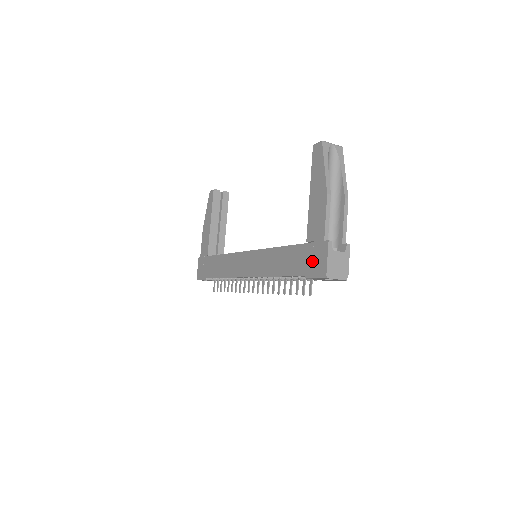
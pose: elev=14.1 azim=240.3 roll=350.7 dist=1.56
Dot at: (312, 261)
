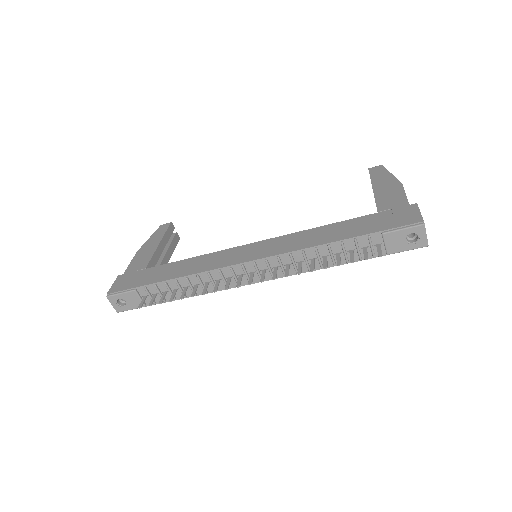
Dot at: (394, 219)
